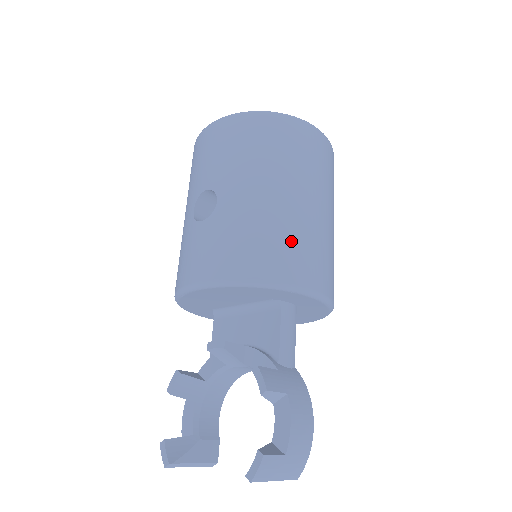
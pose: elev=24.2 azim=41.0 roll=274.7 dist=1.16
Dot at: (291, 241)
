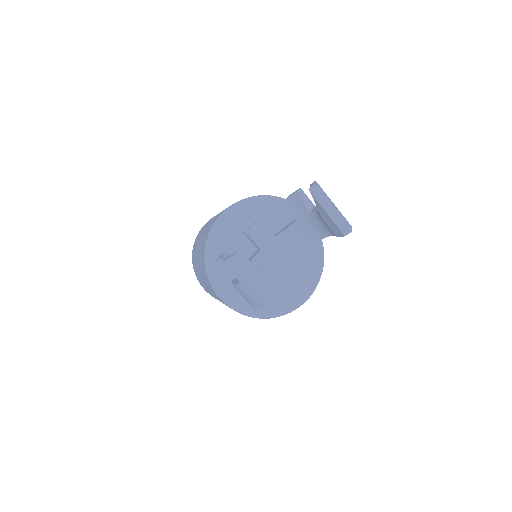
Dot at: occluded
